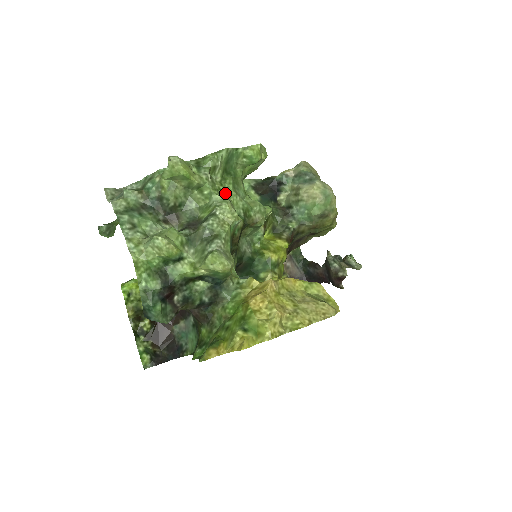
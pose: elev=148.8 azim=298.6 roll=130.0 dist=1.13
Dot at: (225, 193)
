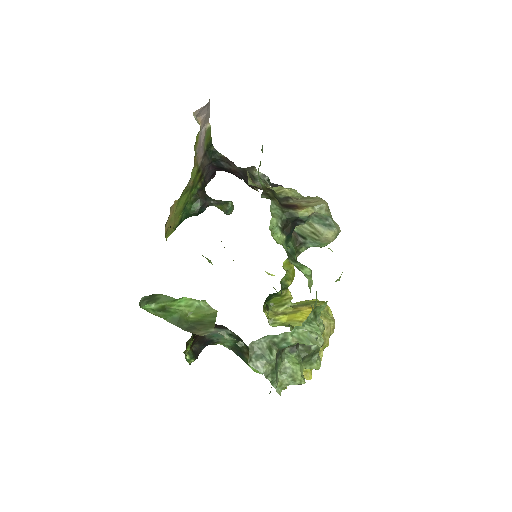
Dot at: occluded
